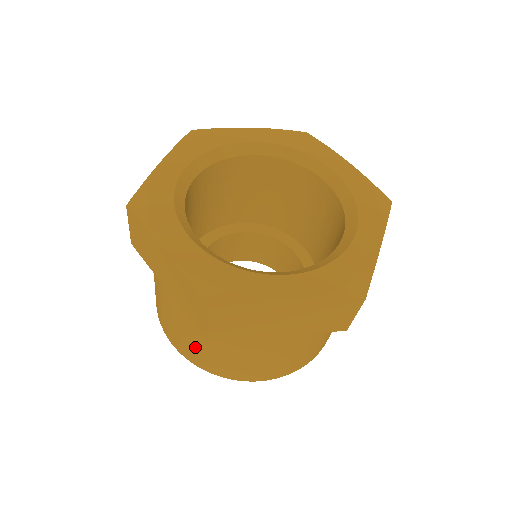
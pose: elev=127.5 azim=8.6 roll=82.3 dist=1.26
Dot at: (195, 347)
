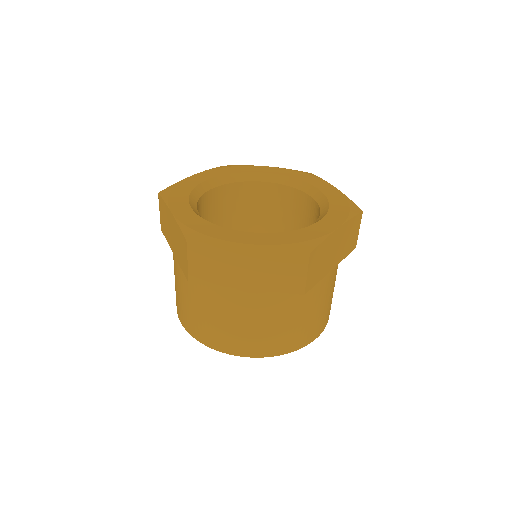
Dot at: (276, 332)
